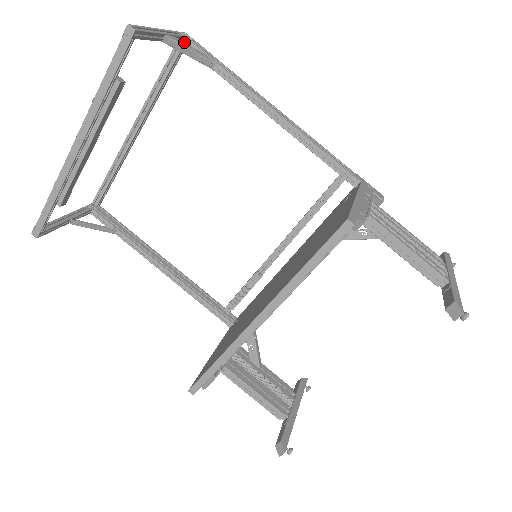
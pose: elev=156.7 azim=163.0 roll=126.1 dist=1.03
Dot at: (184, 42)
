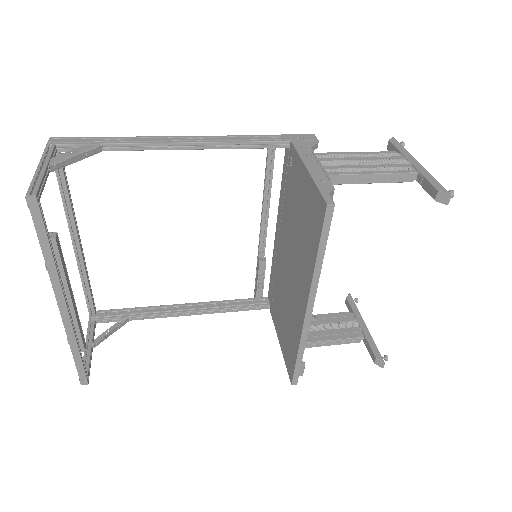
Dot at: (63, 153)
